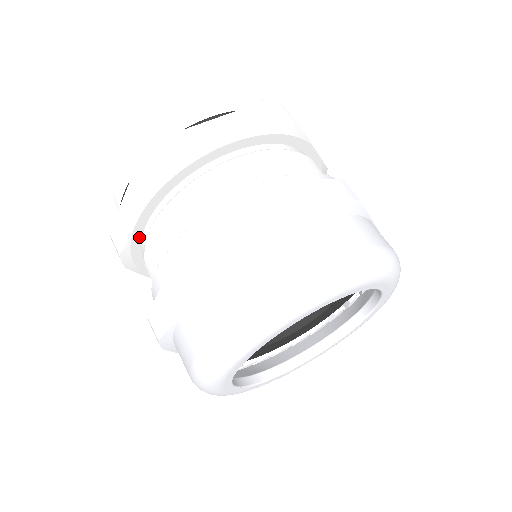
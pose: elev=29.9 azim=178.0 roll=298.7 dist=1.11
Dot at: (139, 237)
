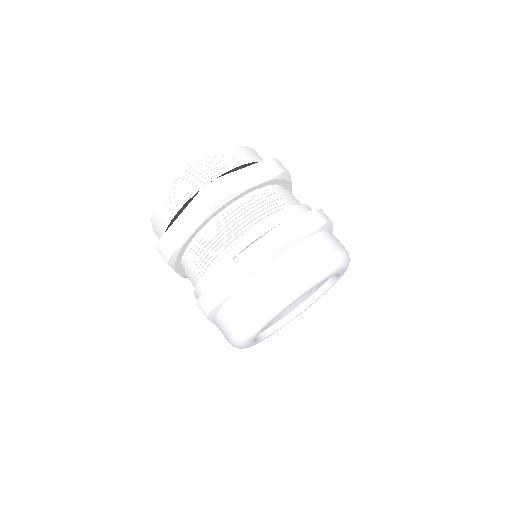
Dot at: (188, 242)
